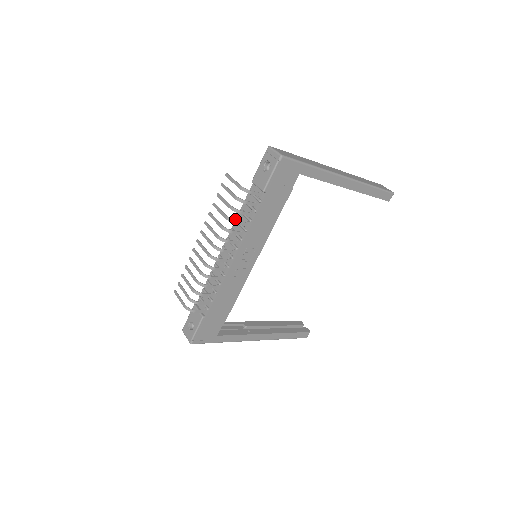
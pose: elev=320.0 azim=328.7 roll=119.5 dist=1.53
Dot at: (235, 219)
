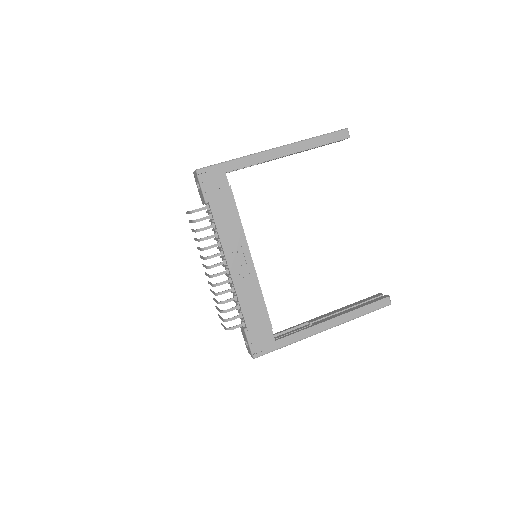
Dot at: (214, 239)
